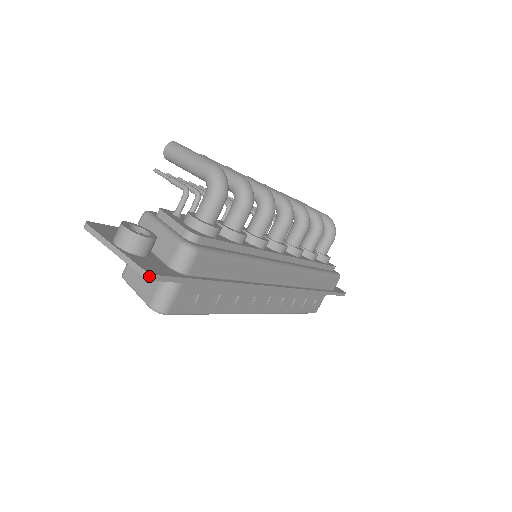
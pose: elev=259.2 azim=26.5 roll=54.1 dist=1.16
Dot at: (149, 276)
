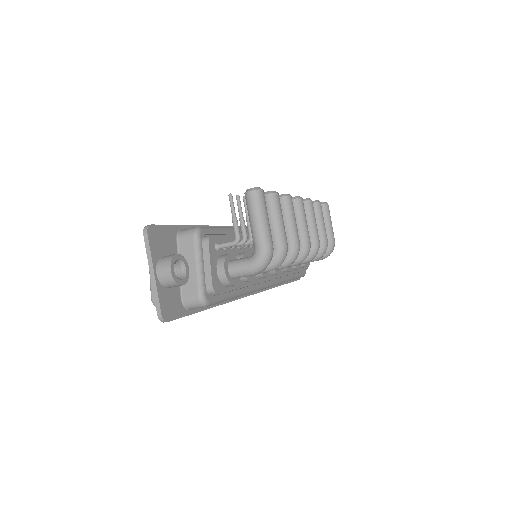
Dot at: (162, 321)
